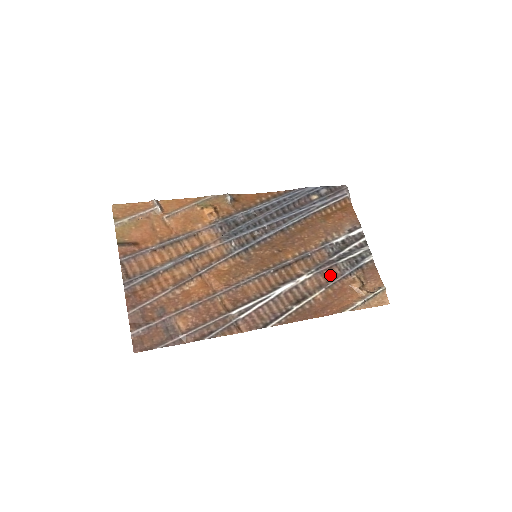
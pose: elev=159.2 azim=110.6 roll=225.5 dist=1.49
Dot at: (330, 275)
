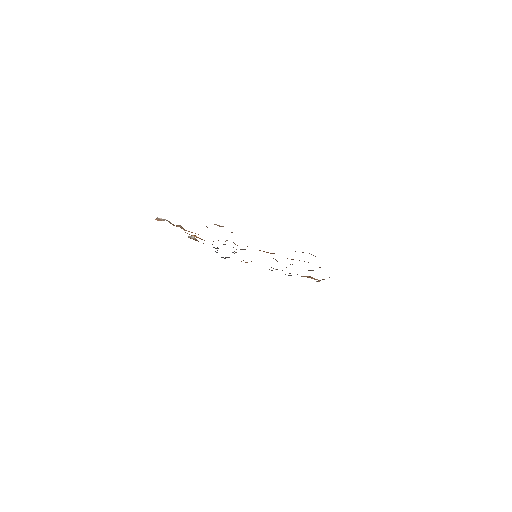
Dot at: occluded
